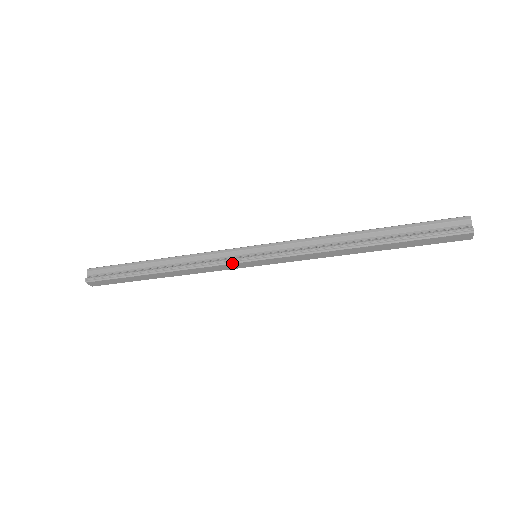
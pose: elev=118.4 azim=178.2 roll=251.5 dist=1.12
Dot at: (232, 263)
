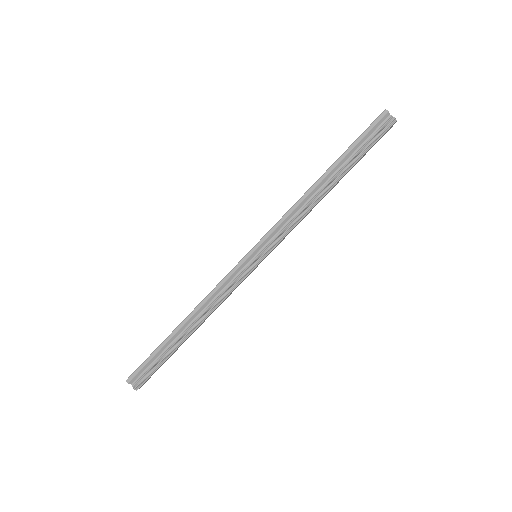
Dot at: (246, 277)
